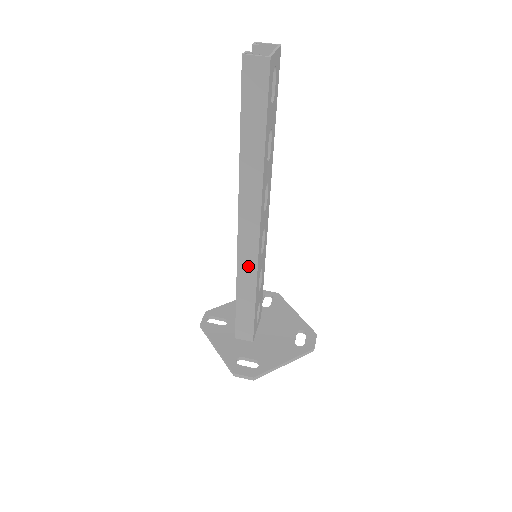
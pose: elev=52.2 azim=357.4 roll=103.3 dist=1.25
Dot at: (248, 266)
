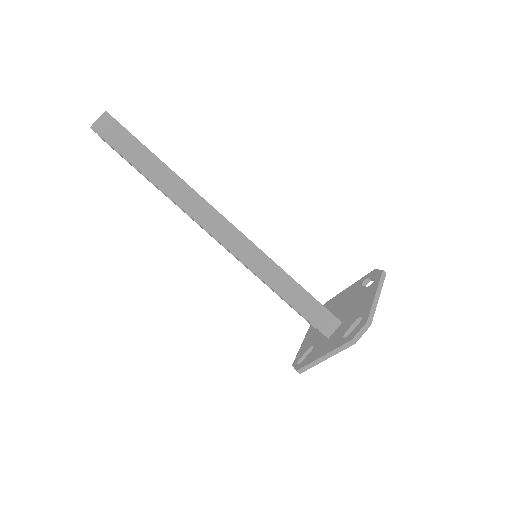
Dot at: (254, 258)
